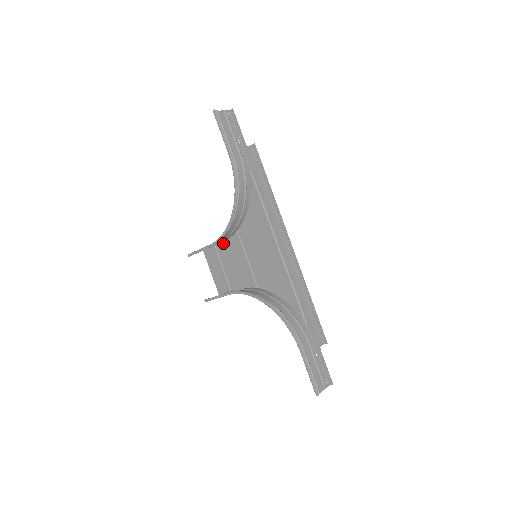
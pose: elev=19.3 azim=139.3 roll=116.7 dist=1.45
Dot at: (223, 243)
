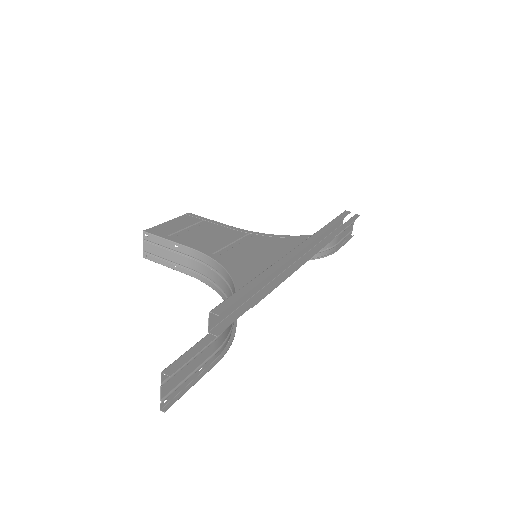
Dot at: (185, 245)
